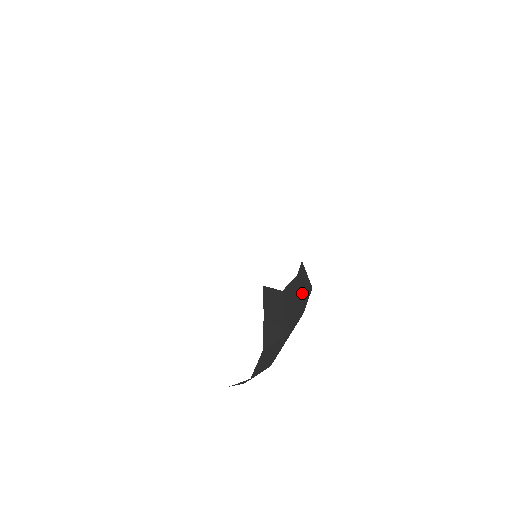
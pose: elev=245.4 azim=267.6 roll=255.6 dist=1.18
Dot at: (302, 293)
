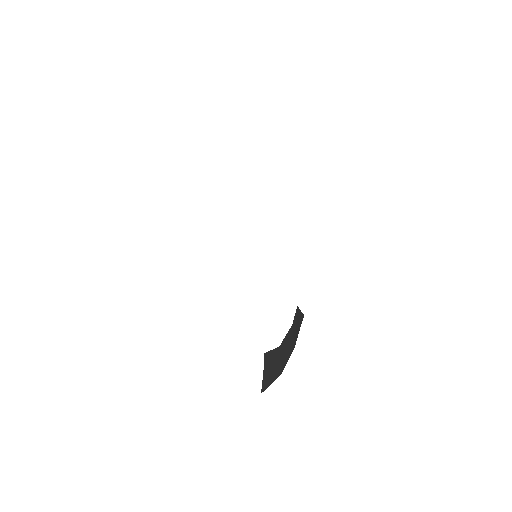
Dot at: (295, 332)
